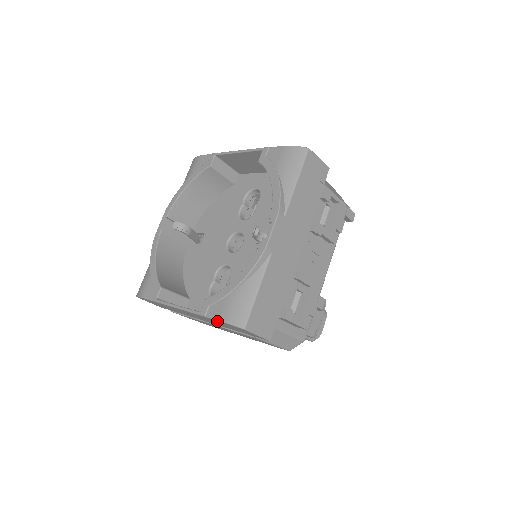
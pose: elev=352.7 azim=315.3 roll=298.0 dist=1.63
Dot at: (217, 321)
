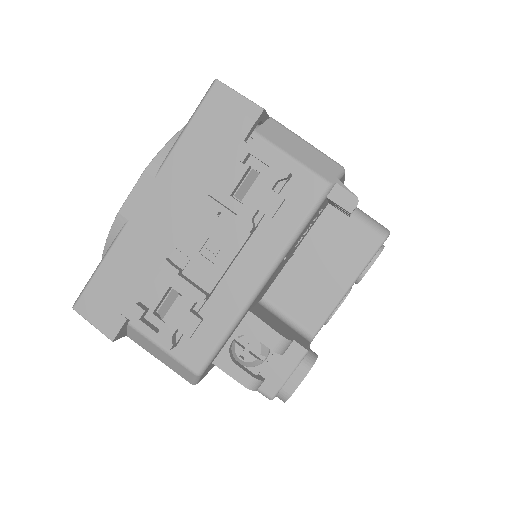
Dot at: occluded
